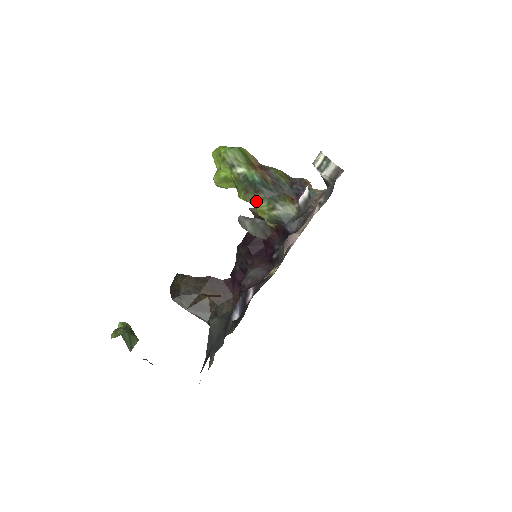
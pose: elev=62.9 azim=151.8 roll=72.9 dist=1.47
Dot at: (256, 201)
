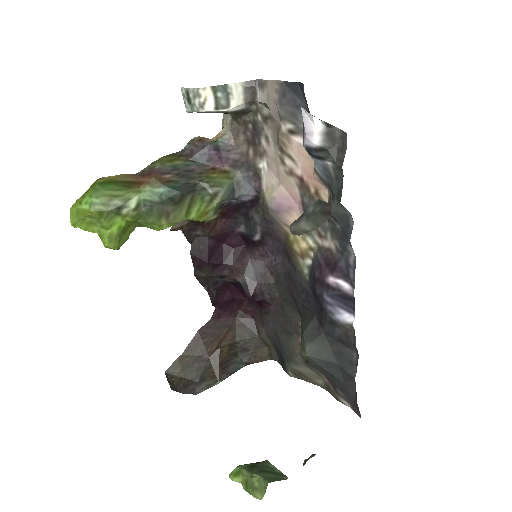
Dot at: (188, 212)
